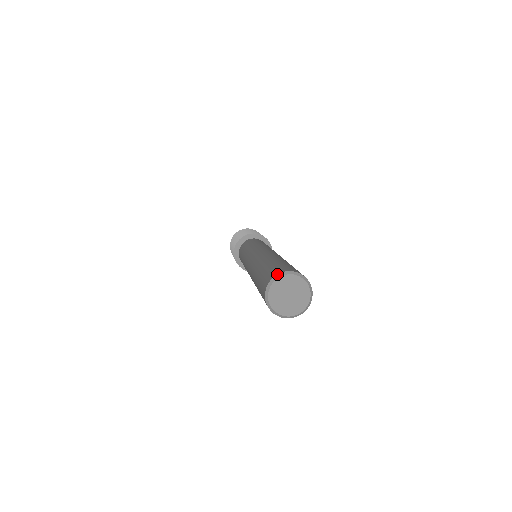
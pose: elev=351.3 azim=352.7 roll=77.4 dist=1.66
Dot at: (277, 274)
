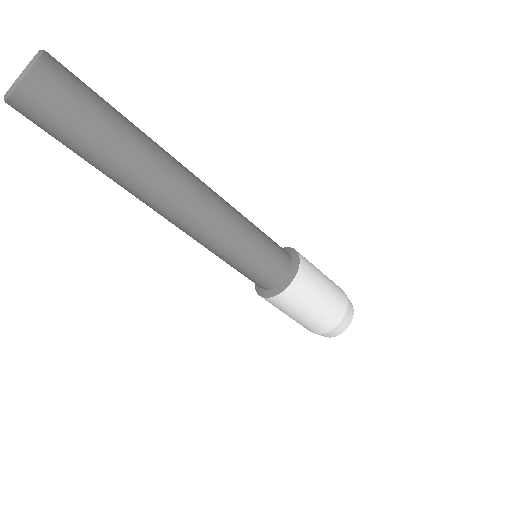
Dot at: occluded
